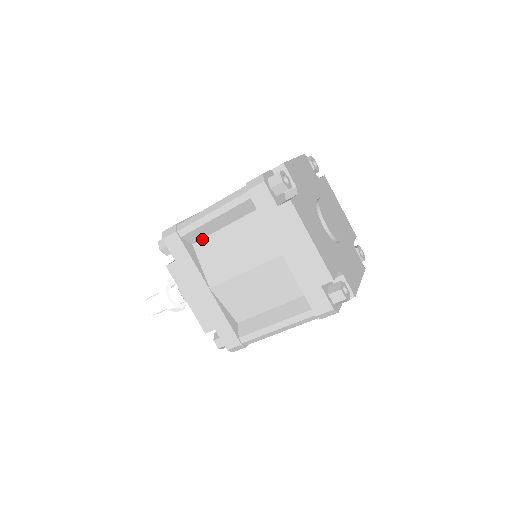
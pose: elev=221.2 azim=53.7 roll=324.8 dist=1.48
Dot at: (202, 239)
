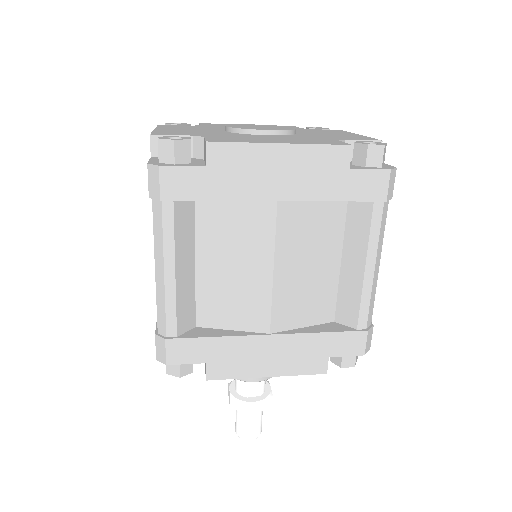
Dot at: occluded
